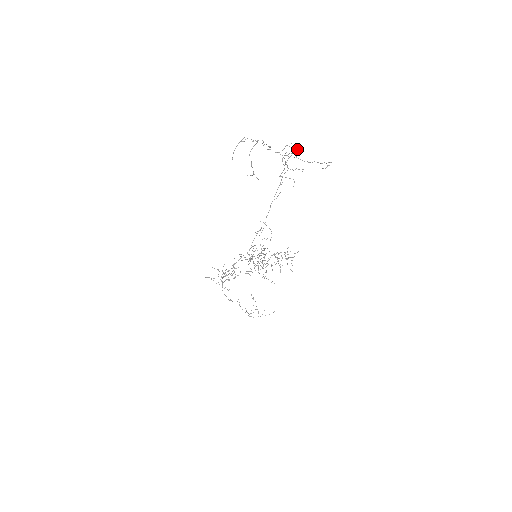
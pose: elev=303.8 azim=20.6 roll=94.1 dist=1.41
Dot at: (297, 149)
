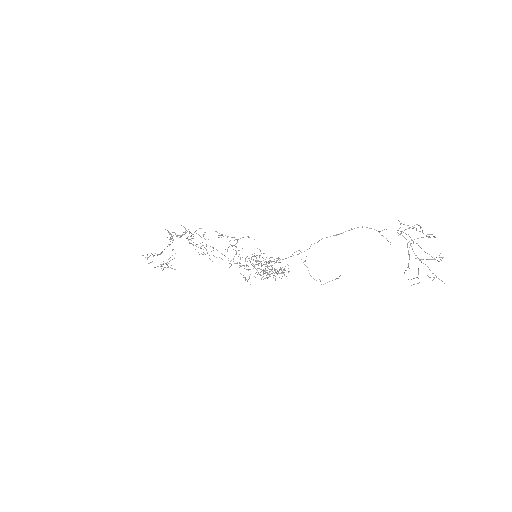
Dot at: occluded
